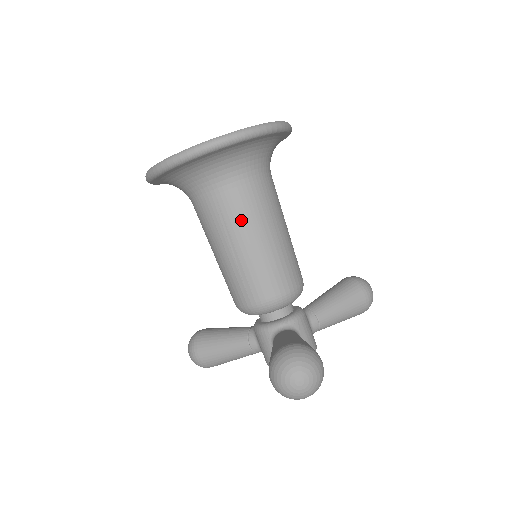
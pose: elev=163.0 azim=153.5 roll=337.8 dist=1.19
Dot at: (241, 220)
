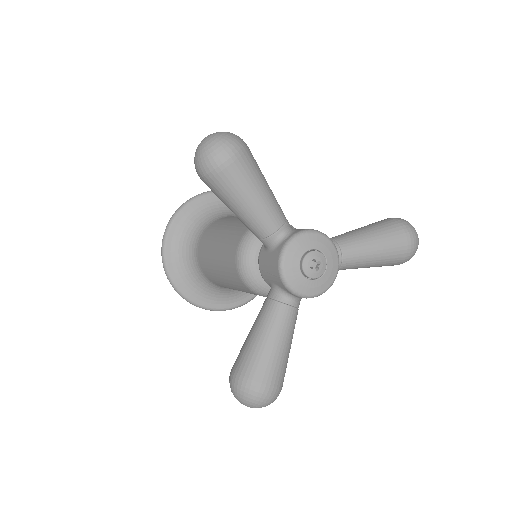
Dot at: (219, 226)
